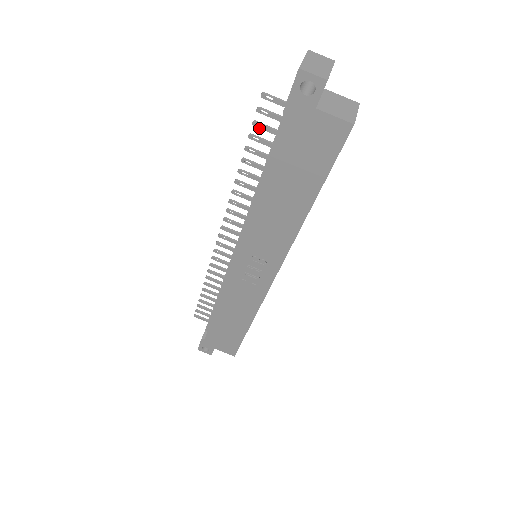
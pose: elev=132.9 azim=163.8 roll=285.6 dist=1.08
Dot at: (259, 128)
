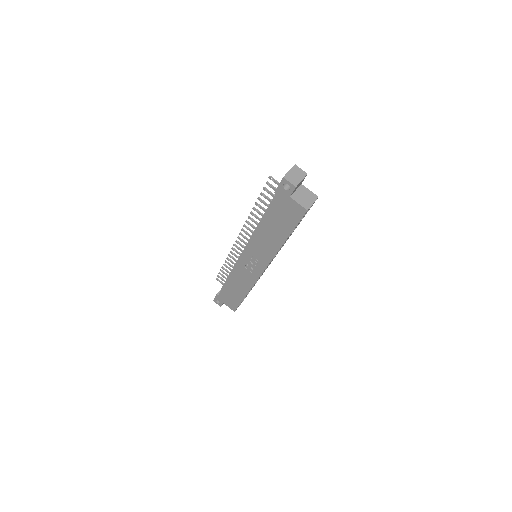
Dot at: (266, 191)
